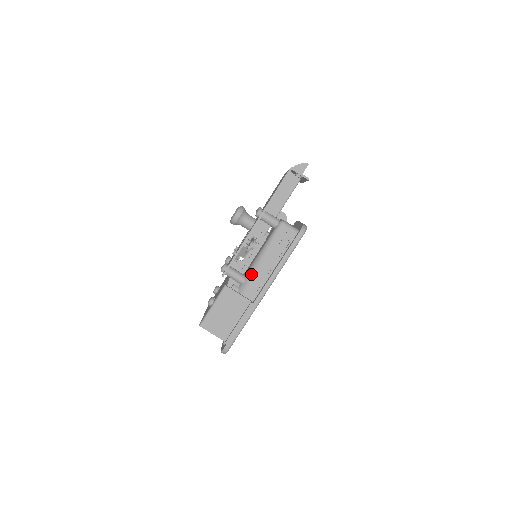
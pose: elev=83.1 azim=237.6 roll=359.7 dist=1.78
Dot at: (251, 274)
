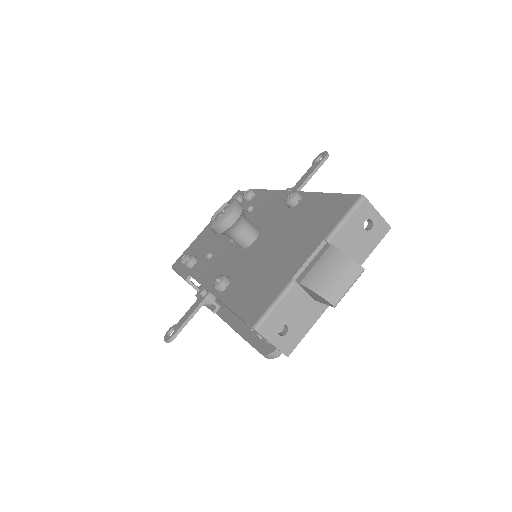
Dot at: occluded
